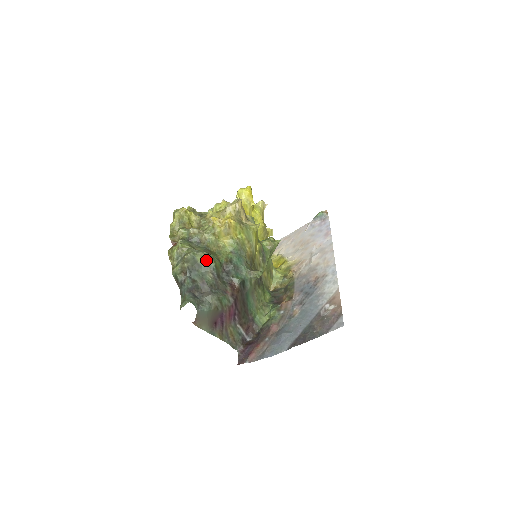
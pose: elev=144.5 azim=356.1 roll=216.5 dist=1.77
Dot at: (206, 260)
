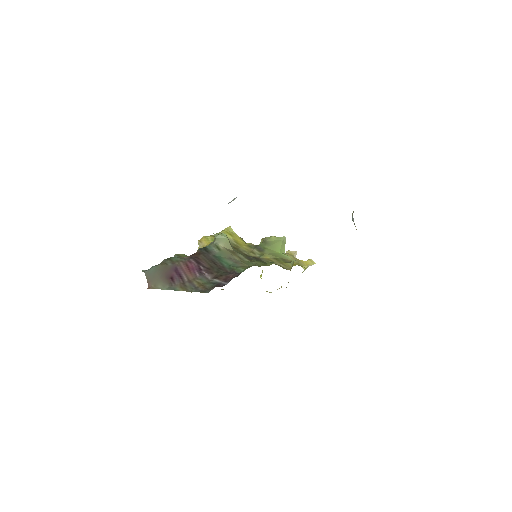
Dot at: occluded
